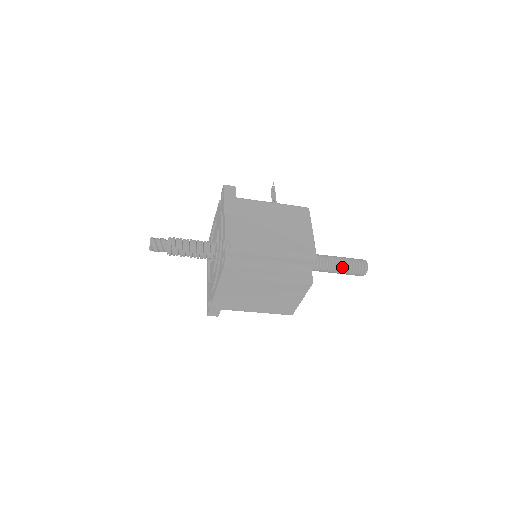
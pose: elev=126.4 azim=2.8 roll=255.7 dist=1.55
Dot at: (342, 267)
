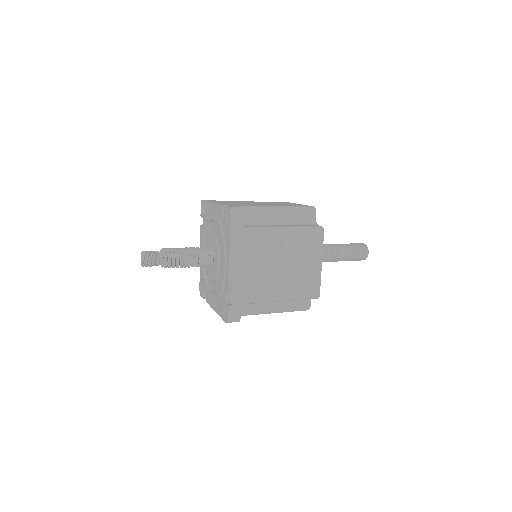
Dot at: (343, 249)
